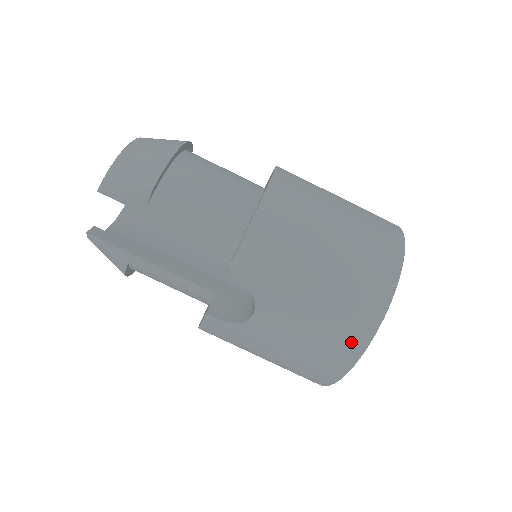
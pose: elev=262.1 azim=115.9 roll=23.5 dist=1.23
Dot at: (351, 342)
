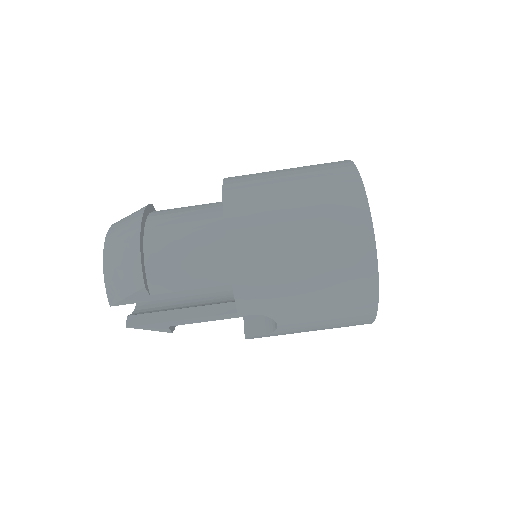
Dot at: (363, 304)
